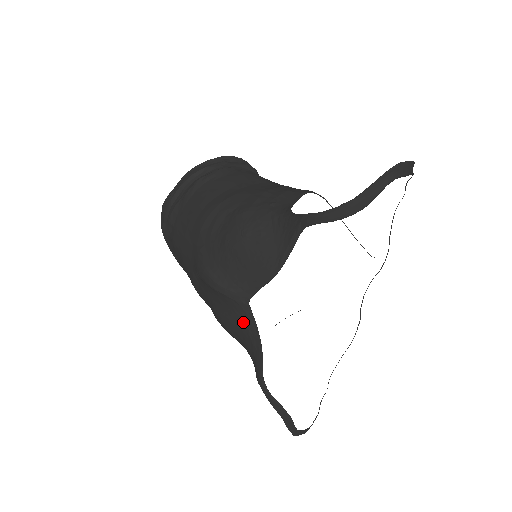
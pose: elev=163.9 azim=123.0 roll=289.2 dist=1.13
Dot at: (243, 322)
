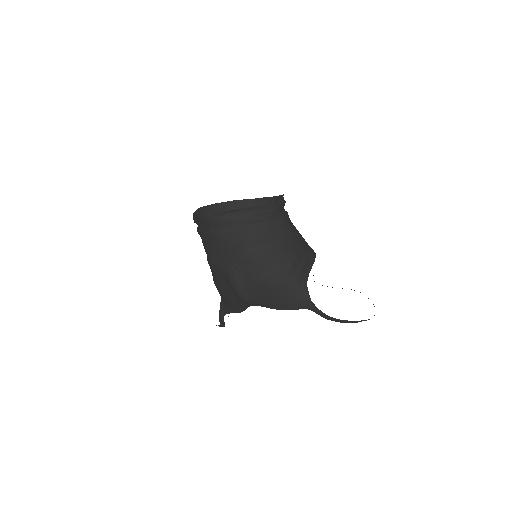
Dot at: (239, 305)
